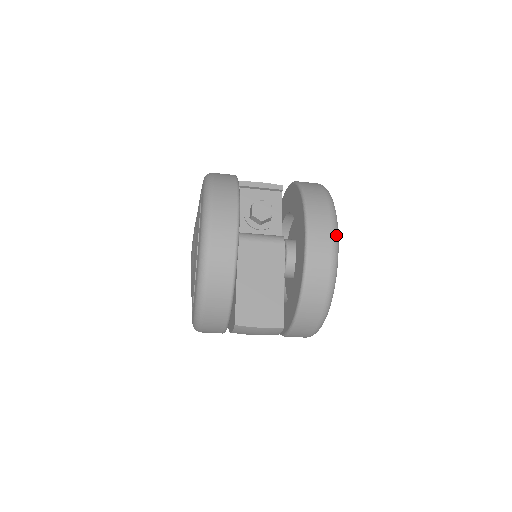
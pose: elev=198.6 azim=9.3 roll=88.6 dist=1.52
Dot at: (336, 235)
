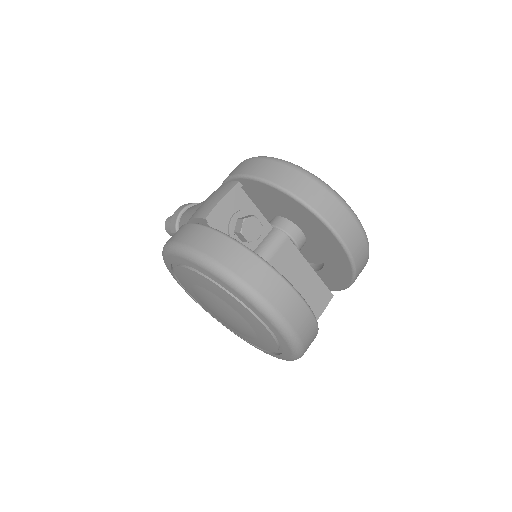
Dot at: (358, 220)
